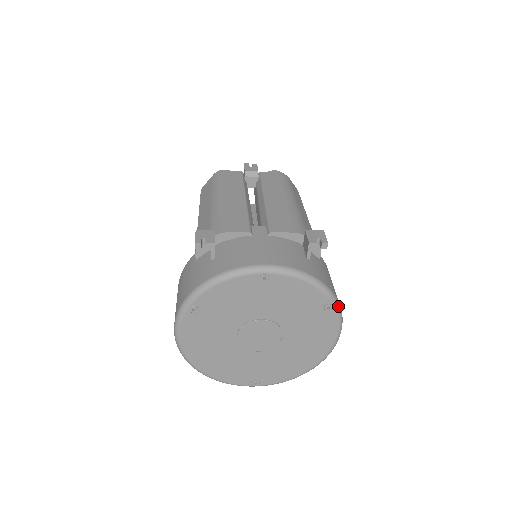
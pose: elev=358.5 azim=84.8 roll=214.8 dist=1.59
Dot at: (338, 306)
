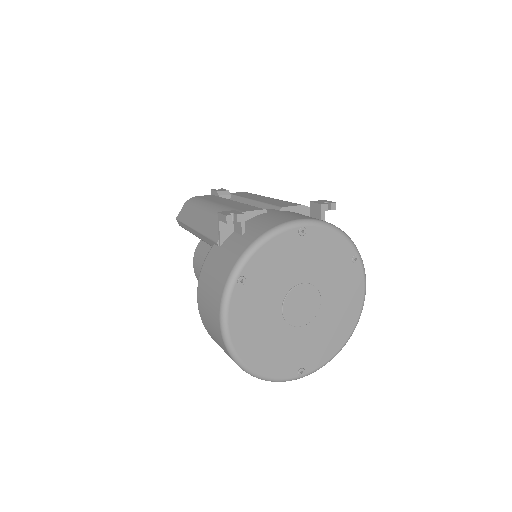
Dot at: occluded
